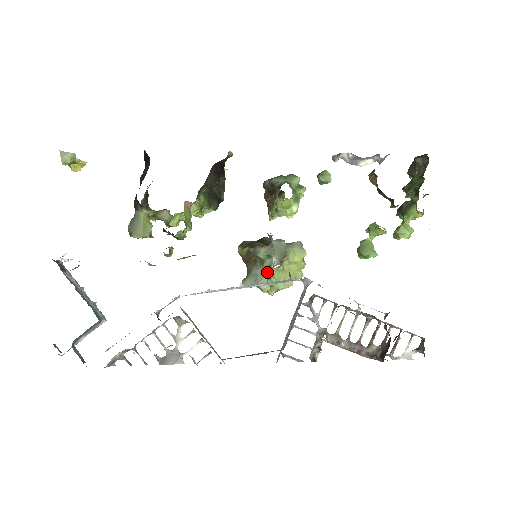
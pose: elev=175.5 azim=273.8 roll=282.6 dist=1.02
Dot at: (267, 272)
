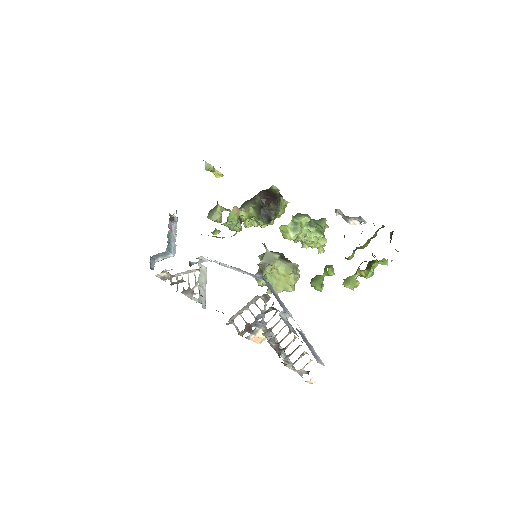
Dot at: (263, 272)
